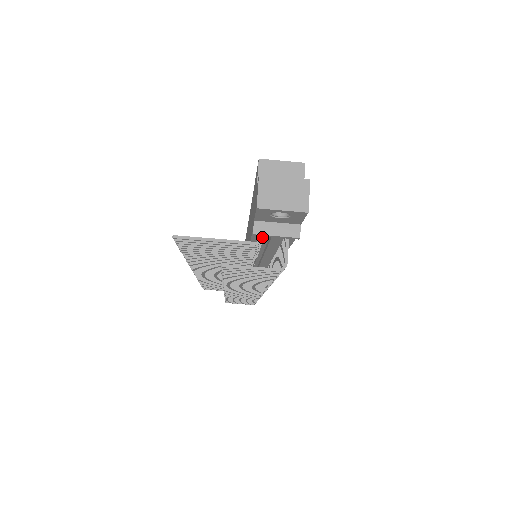
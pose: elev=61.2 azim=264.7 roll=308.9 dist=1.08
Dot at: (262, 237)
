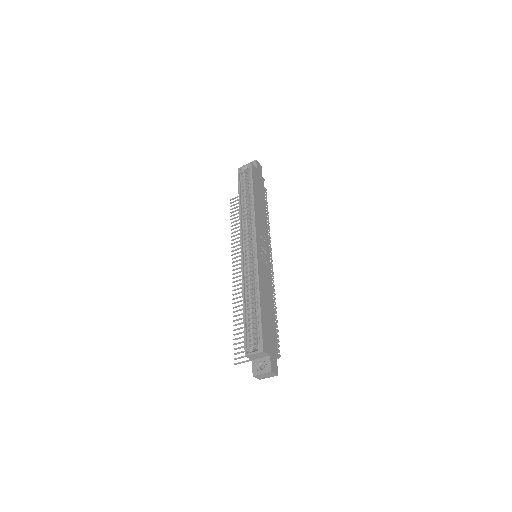
Dot at: occluded
